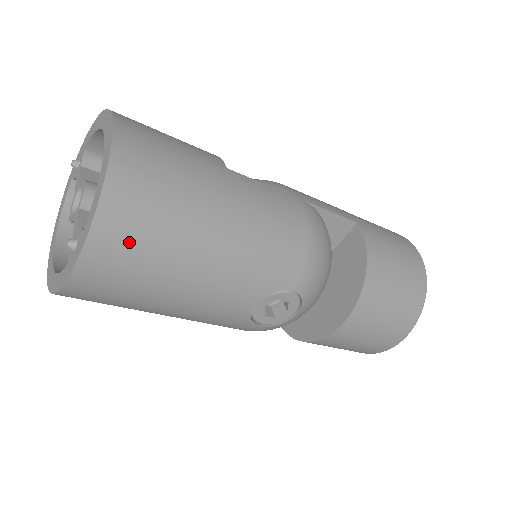
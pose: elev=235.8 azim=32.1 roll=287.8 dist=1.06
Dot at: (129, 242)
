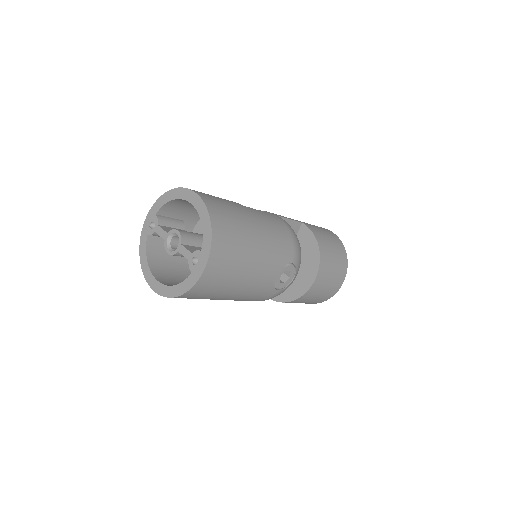
Dot at: (226, 250)
